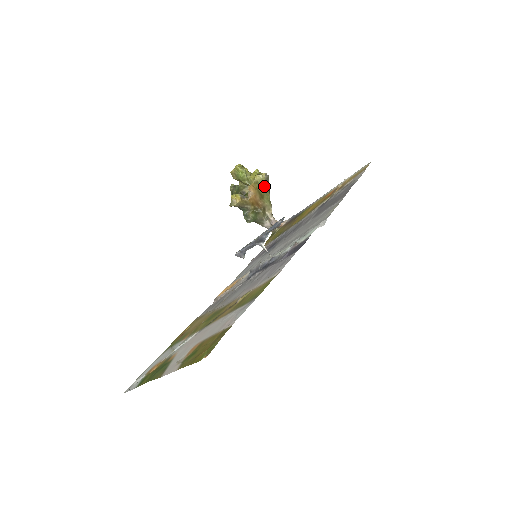
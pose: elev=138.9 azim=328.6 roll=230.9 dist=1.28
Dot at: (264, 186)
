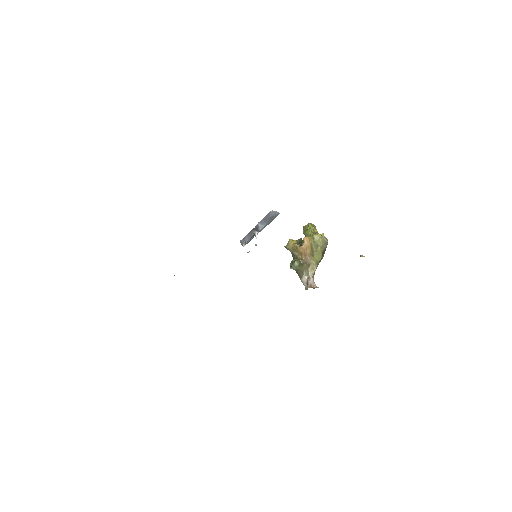
Dot at: (319, 246)
